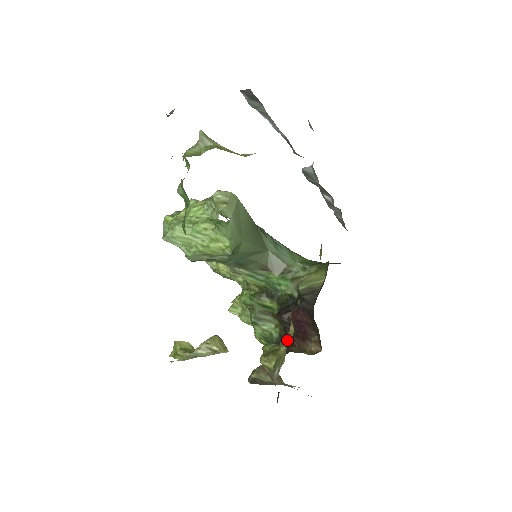
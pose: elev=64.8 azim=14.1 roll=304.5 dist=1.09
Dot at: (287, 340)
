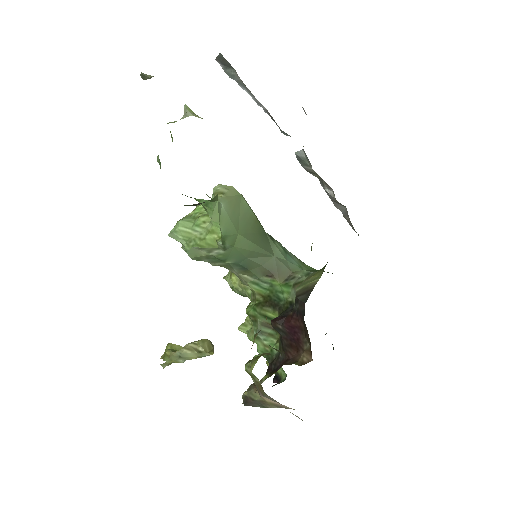
Dot at: (260, 330)
